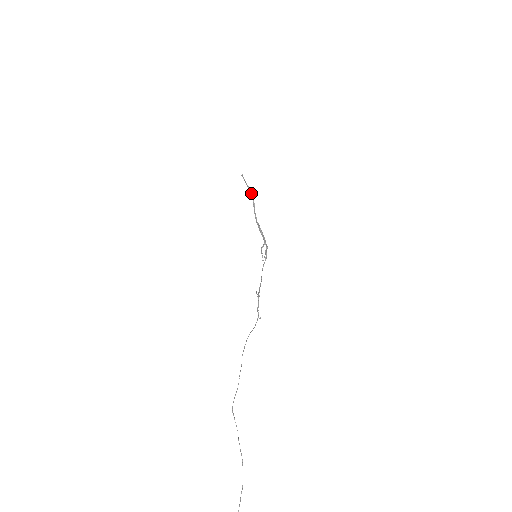
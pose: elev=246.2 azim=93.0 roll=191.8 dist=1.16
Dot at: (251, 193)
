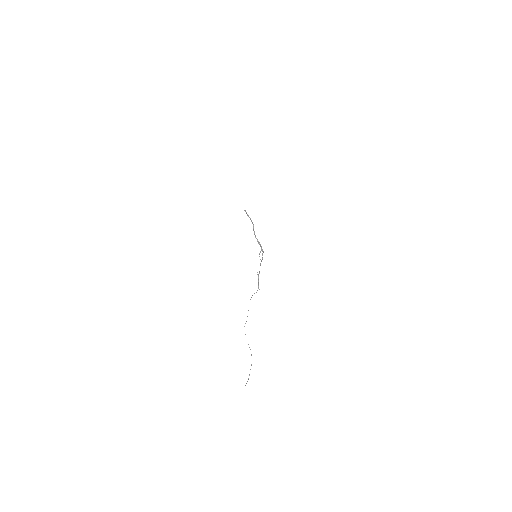
Dot at: (251, 221)
